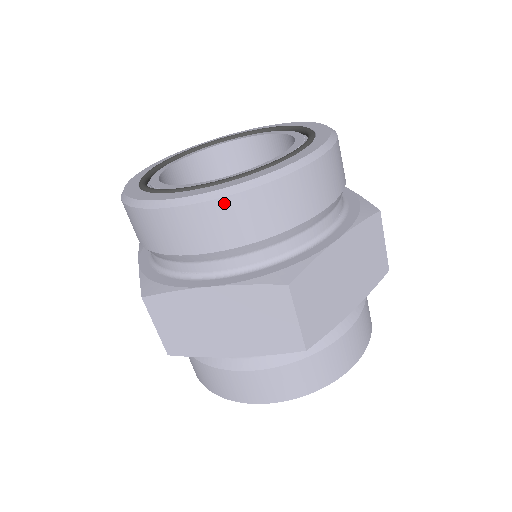
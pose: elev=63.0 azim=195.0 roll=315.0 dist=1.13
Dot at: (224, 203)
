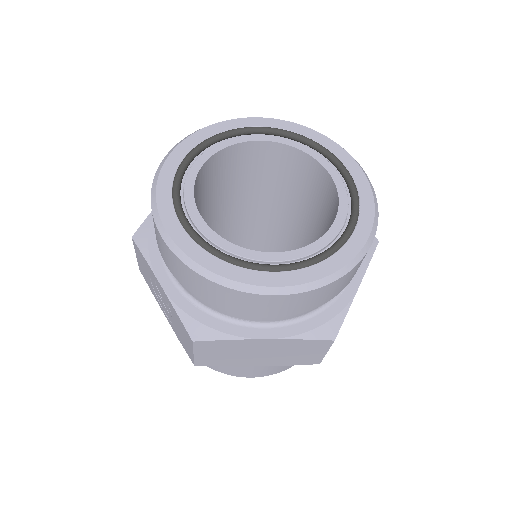
Dot at: (309, 293)
